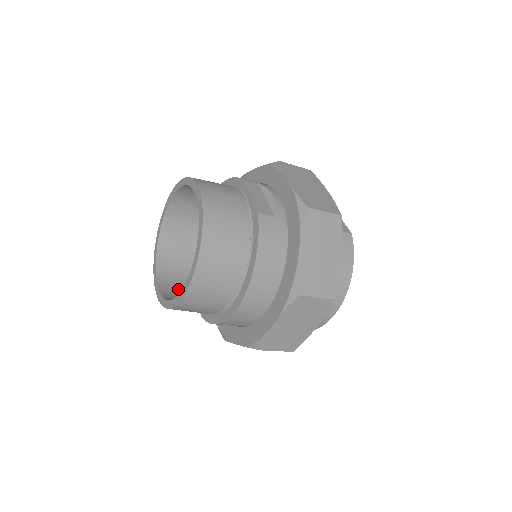
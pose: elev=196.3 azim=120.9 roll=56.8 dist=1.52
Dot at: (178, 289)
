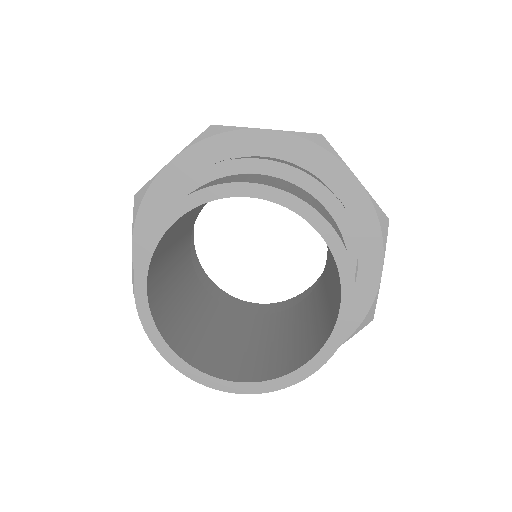
Dot at: (159, 284)
